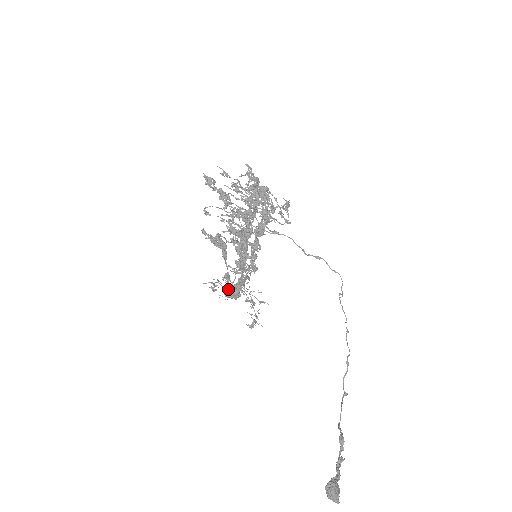
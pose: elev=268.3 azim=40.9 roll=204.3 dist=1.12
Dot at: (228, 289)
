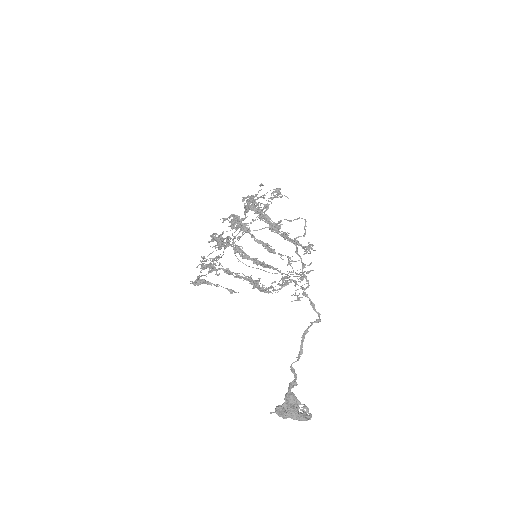
Dot at: (284, 282)
